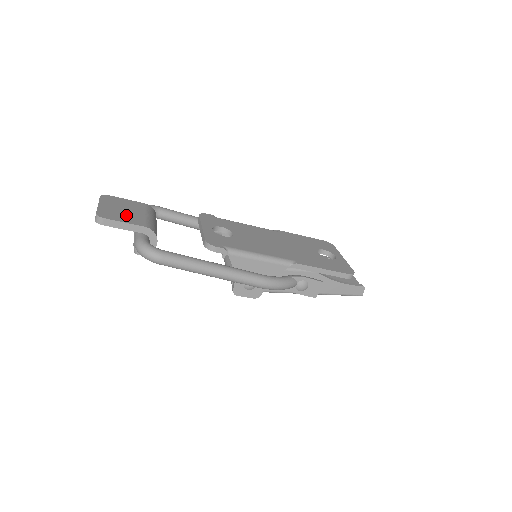
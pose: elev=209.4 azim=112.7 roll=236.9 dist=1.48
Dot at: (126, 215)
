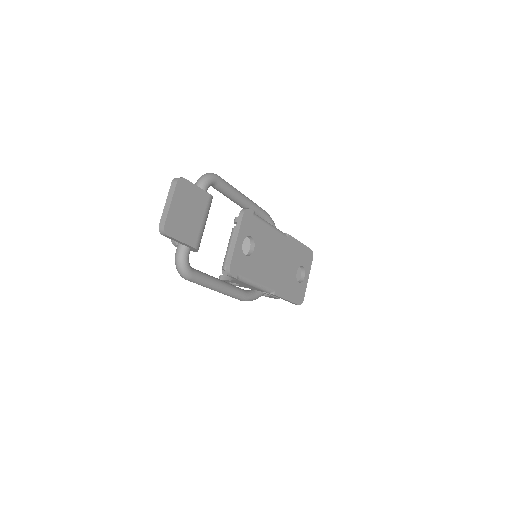
Dot at: (187, 226)
